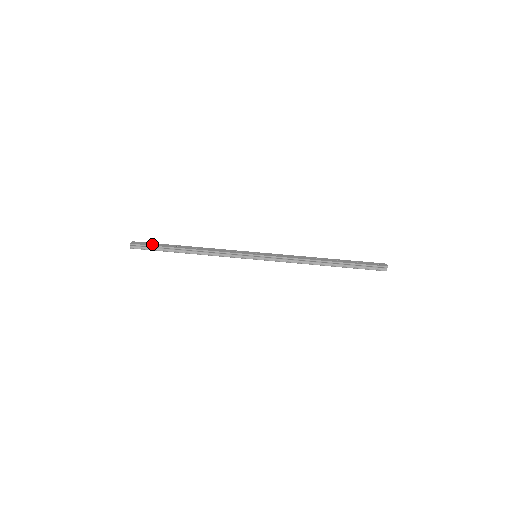
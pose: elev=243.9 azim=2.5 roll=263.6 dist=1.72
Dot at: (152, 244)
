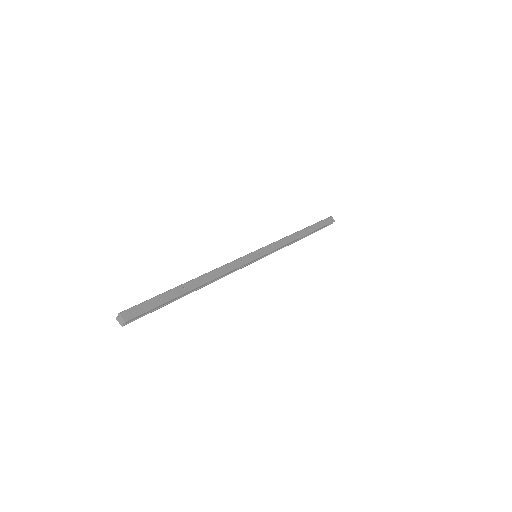
Dot at: (154, 303)
